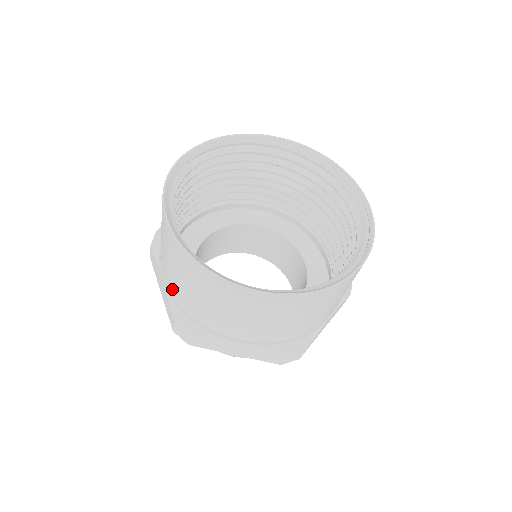
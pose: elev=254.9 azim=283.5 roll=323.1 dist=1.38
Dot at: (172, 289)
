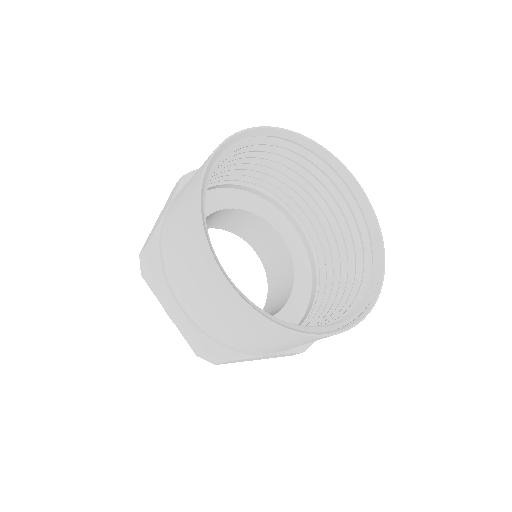
Dot at: (167, 221)
